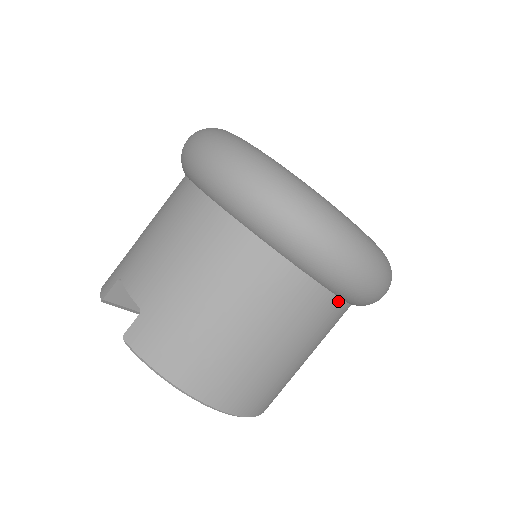
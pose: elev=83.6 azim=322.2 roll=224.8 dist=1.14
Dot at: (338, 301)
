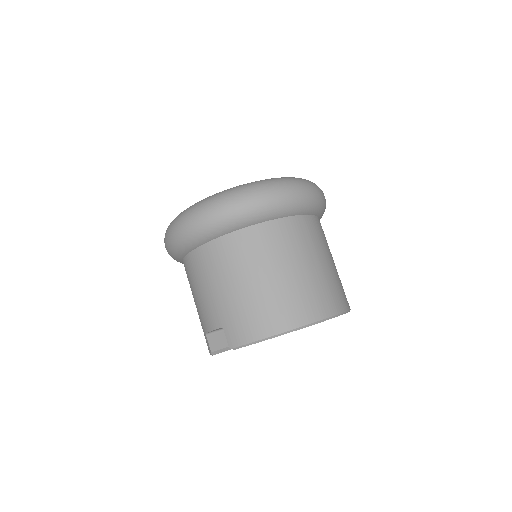
Dot at: (295, 218)
